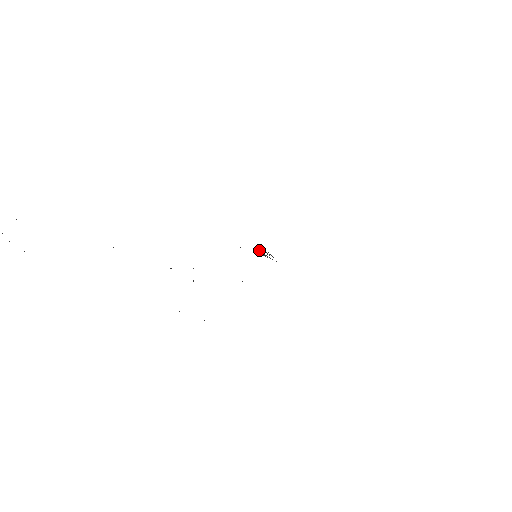
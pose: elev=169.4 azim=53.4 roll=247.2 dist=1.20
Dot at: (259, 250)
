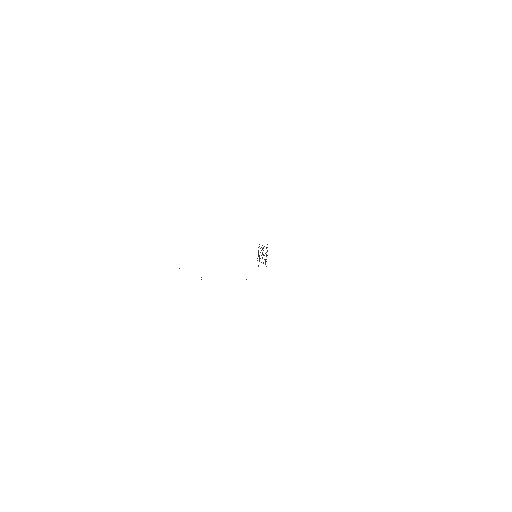
Dot at: (262, 249)
